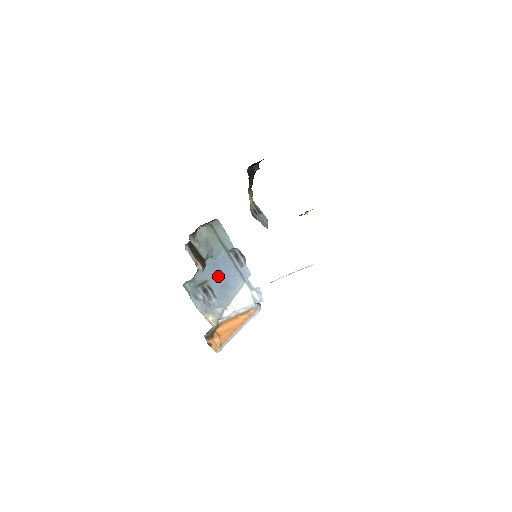
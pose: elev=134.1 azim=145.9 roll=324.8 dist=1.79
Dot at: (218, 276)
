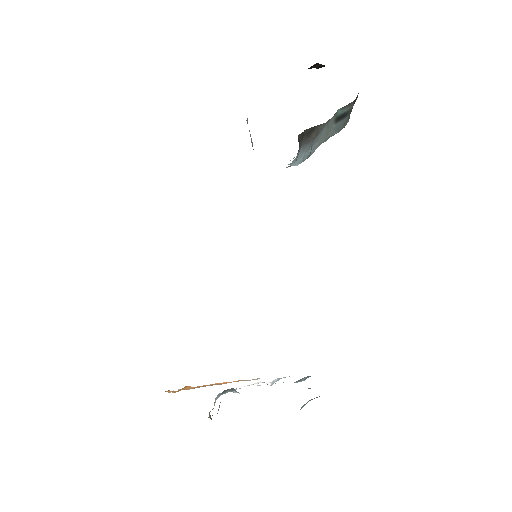
Dot at: occluded
